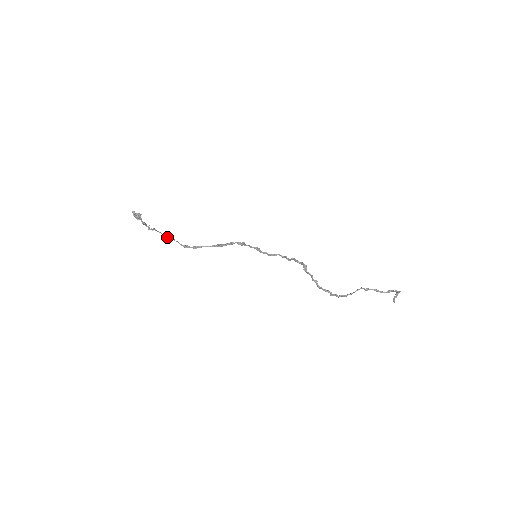
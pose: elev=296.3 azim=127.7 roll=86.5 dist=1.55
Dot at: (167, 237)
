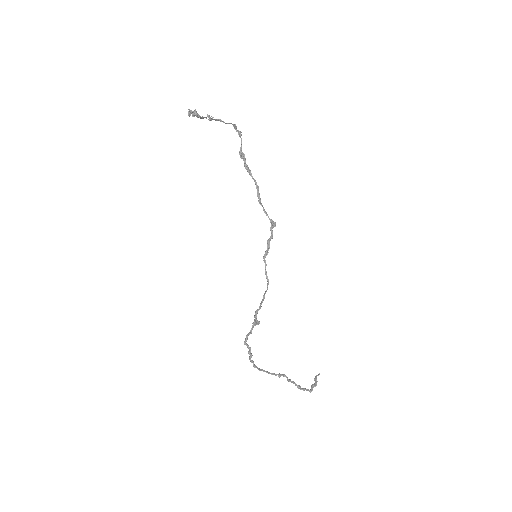
Dot at: (236, 128)
